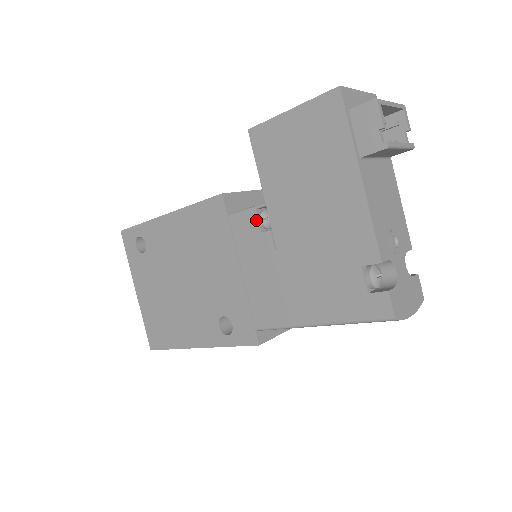
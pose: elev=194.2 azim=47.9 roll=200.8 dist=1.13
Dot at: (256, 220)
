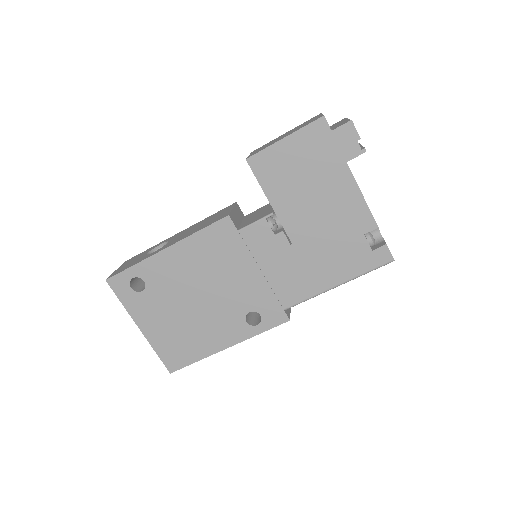
Dot at: (268, 227)
